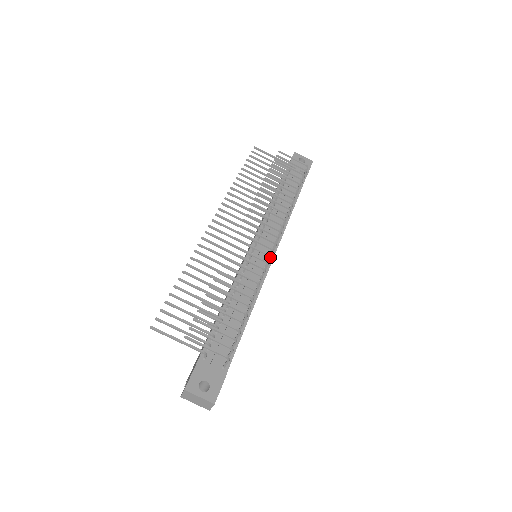
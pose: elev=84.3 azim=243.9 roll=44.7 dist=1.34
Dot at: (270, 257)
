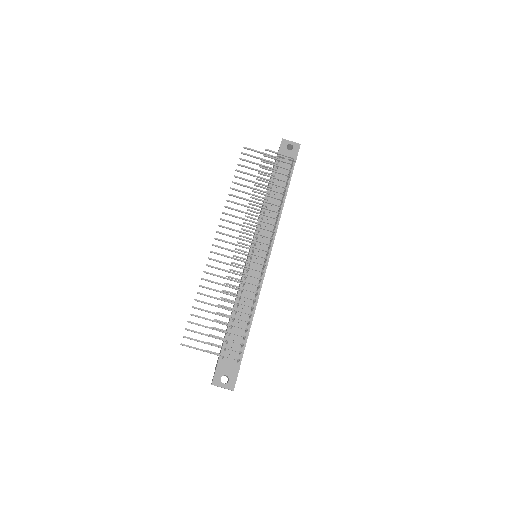
Dot at: (264, 266)
